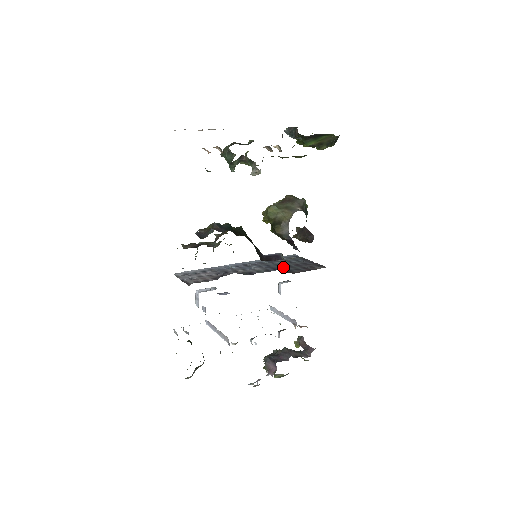
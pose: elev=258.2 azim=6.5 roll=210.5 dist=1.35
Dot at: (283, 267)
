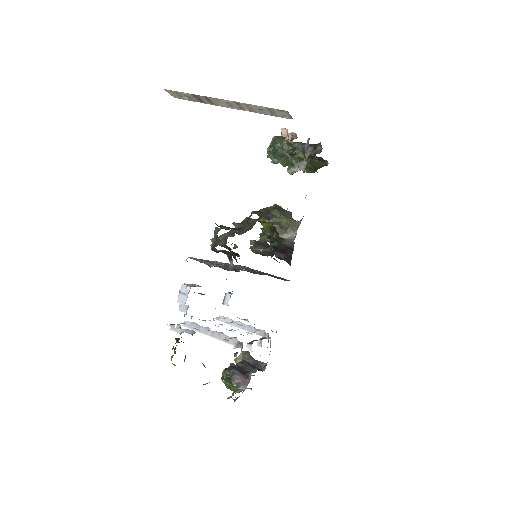
Dot at: occluded
